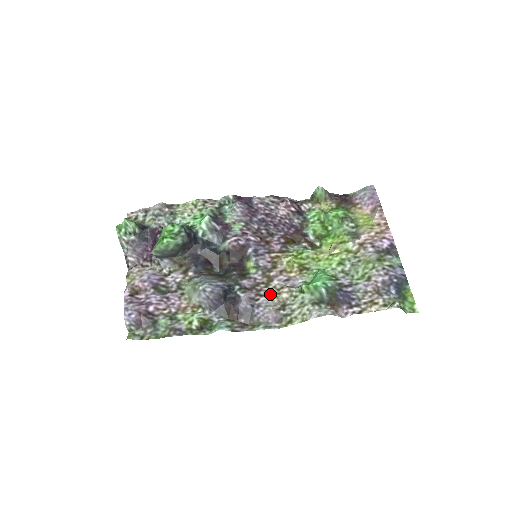
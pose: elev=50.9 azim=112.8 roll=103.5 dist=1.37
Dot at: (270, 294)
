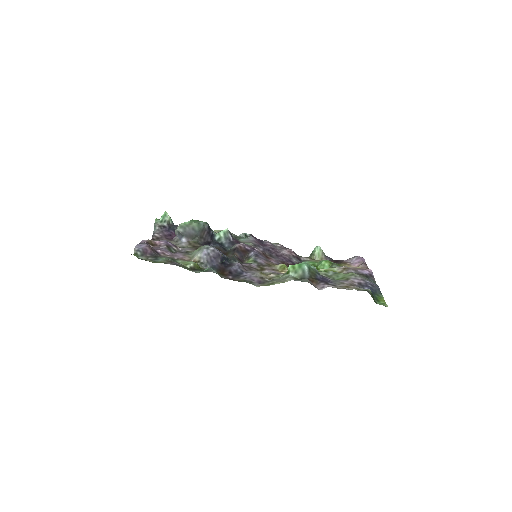
Dot at: (260, 272)
